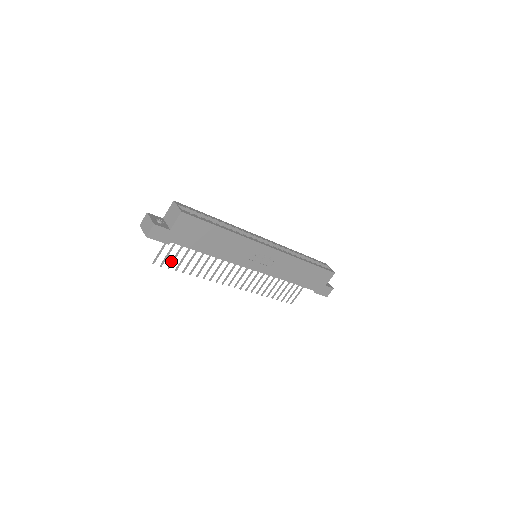
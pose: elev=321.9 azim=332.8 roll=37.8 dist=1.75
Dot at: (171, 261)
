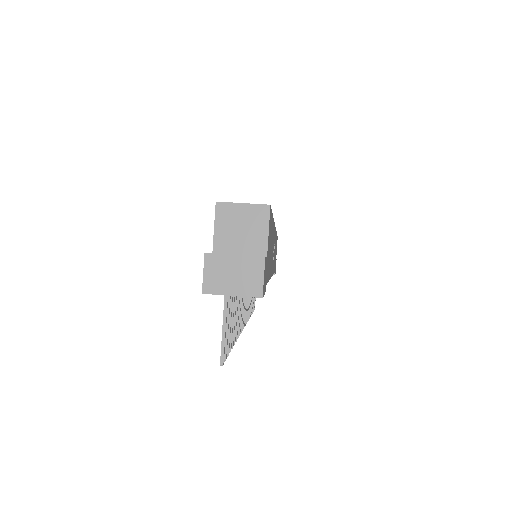
Dot at: occluded
